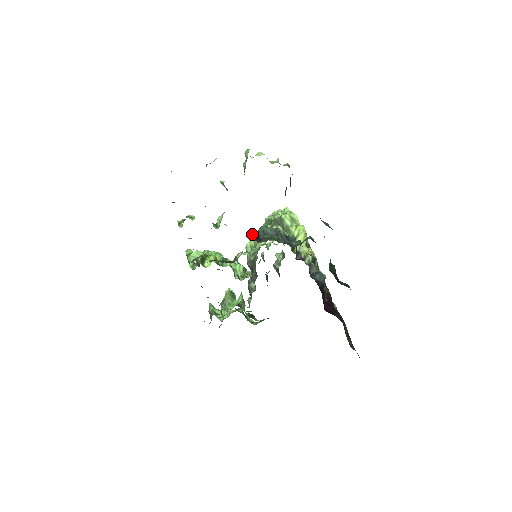
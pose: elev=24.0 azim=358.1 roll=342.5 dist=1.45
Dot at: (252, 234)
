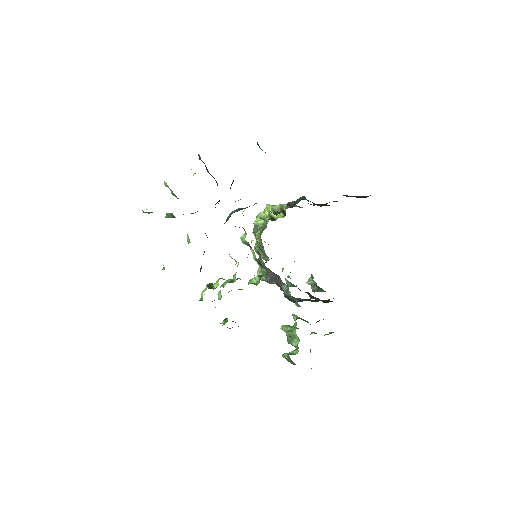
Dot at: occluded
